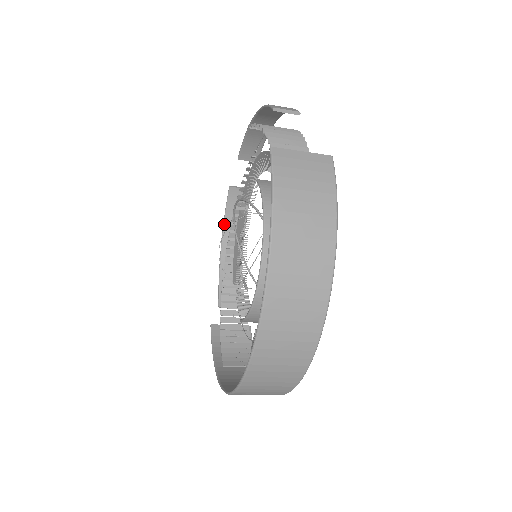
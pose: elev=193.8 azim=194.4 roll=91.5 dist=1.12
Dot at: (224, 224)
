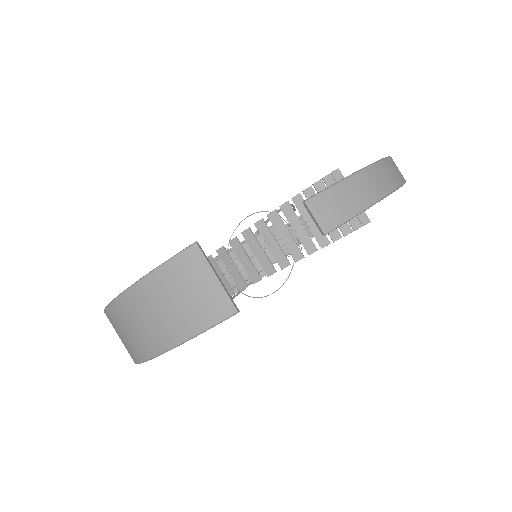
Dot at: occluded
